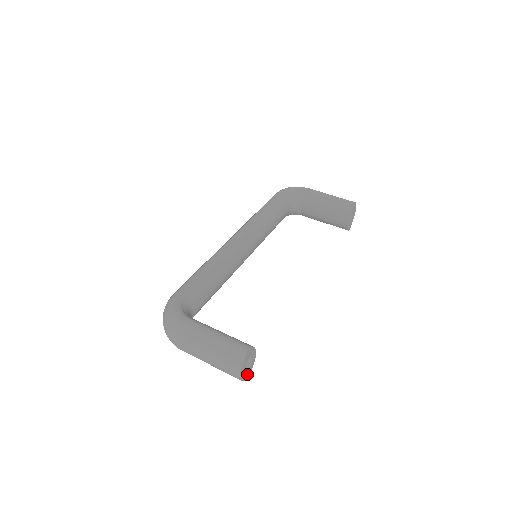
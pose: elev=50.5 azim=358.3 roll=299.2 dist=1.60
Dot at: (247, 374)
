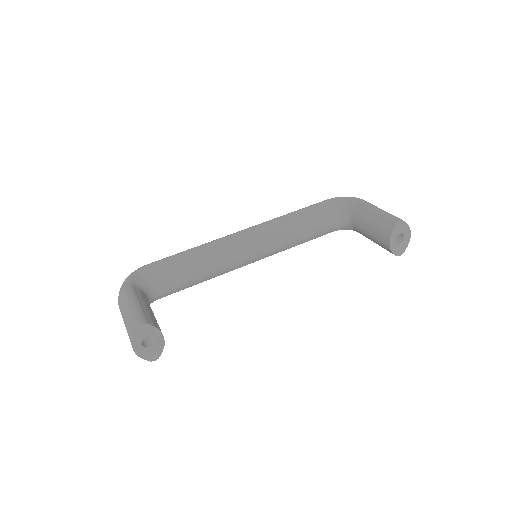
Dot at: (151, 354)
